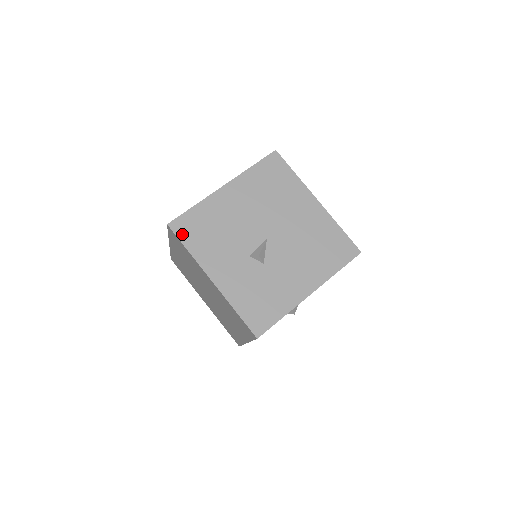
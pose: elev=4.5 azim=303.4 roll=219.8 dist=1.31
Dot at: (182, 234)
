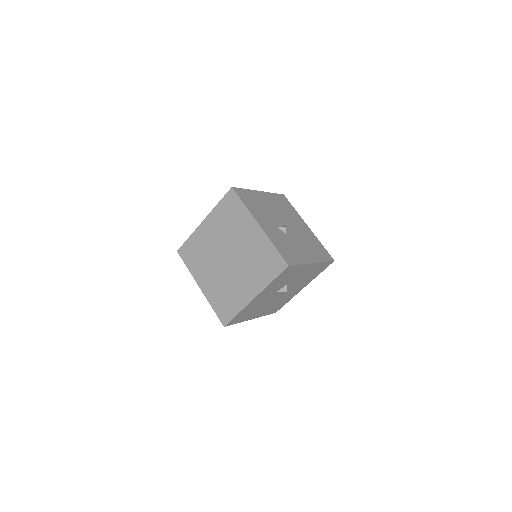
Dot at: (241, 196)
